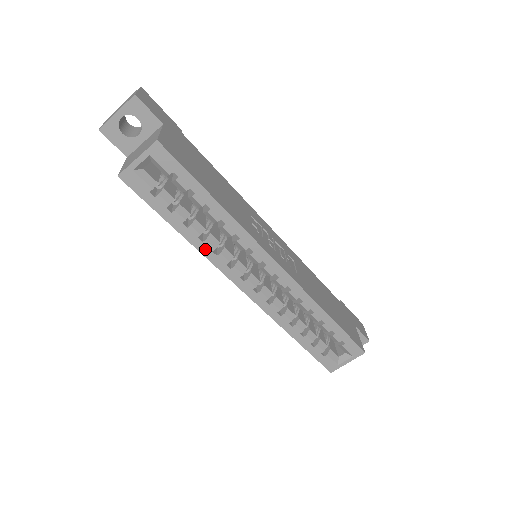
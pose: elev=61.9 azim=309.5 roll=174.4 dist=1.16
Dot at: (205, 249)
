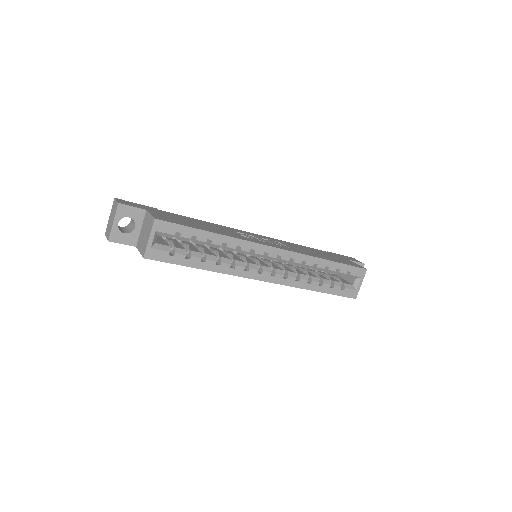
Dot at: (224, 269)
